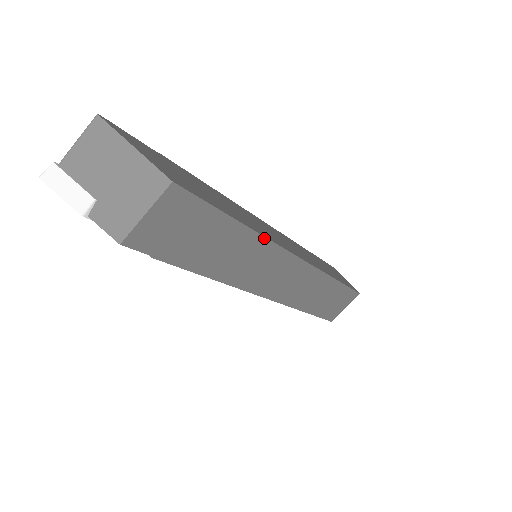
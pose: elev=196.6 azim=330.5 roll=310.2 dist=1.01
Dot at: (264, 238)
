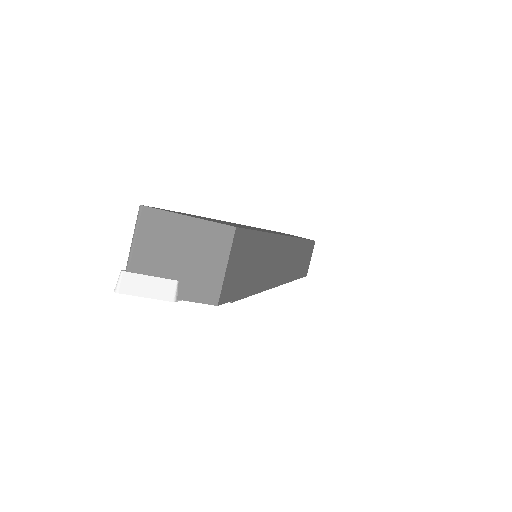
Dot at: (276, 235)
